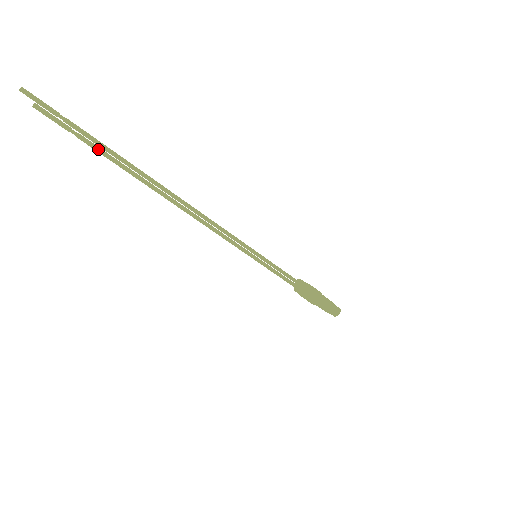
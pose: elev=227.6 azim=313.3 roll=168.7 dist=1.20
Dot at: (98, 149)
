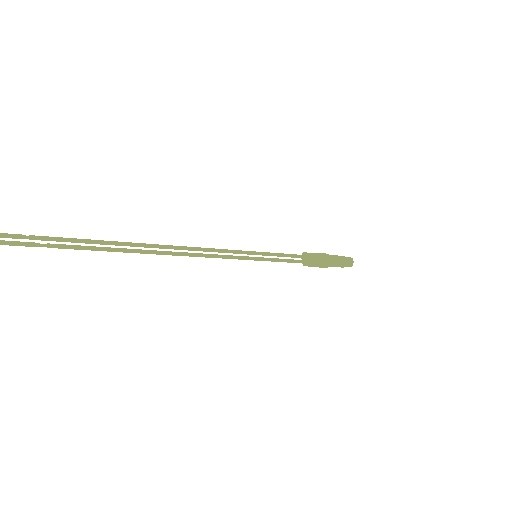
Dot at: (72, 248)
